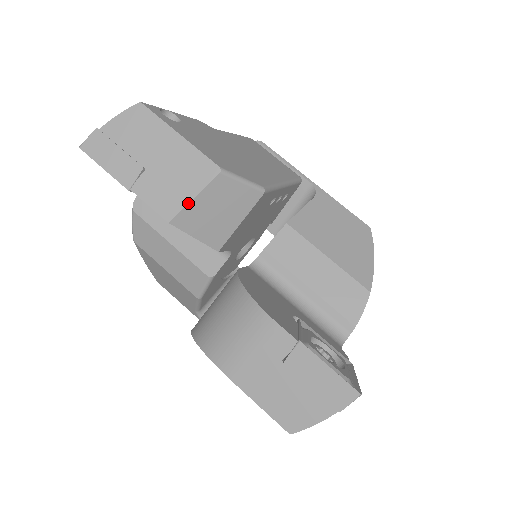
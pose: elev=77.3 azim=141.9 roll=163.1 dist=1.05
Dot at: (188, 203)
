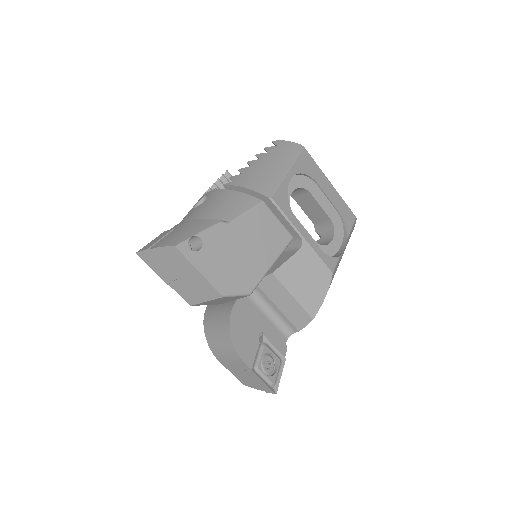
Dot at: (202, 303)
